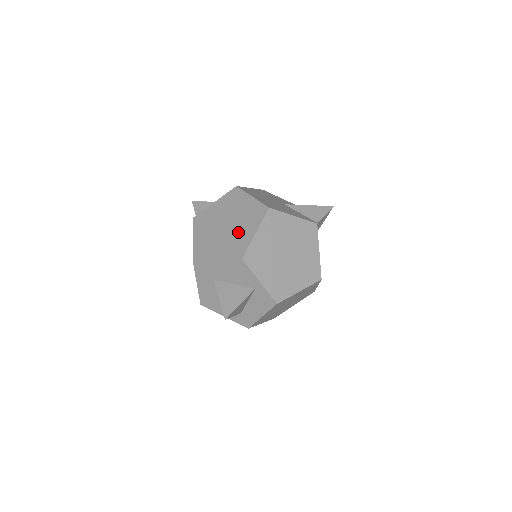
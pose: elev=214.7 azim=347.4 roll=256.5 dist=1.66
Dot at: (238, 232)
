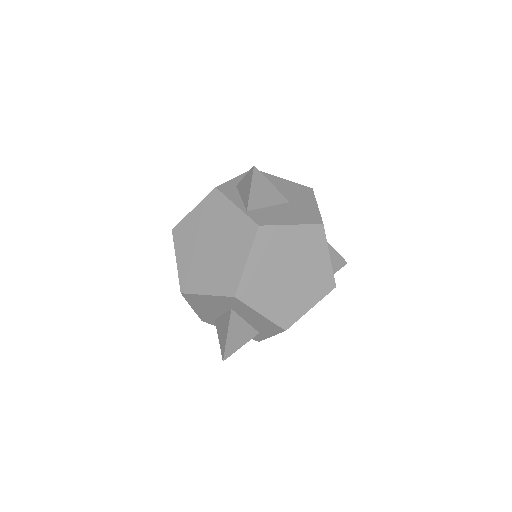
Dot at: (297, 294)
